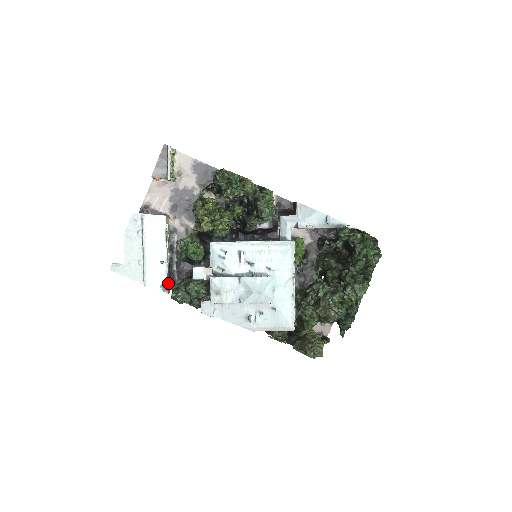
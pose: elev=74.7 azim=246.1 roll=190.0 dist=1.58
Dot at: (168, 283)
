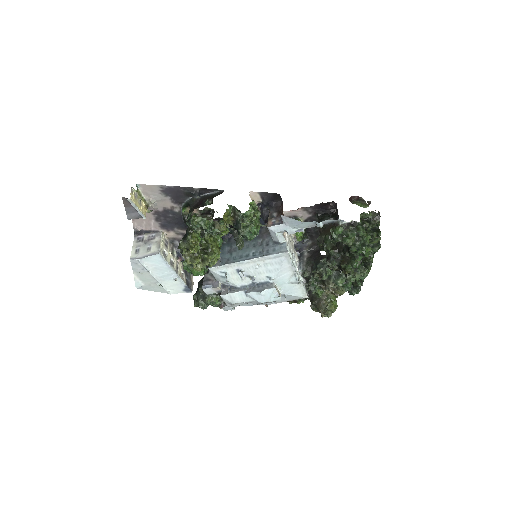
Dot at: (189, 281)
